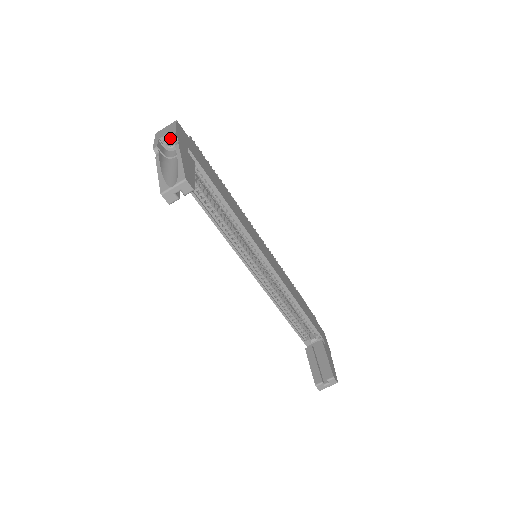
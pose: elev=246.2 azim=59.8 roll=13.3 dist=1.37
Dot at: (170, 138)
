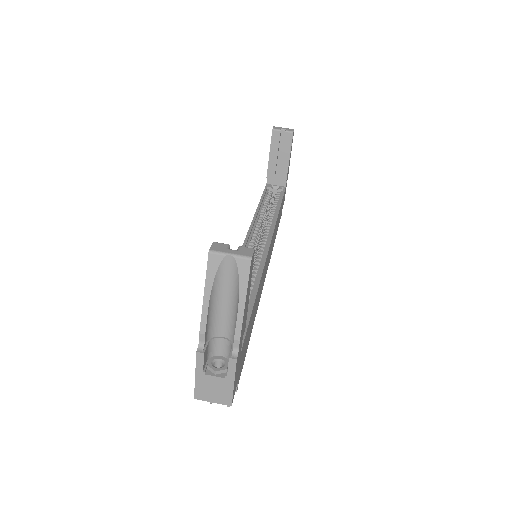
Dot at: occluded
